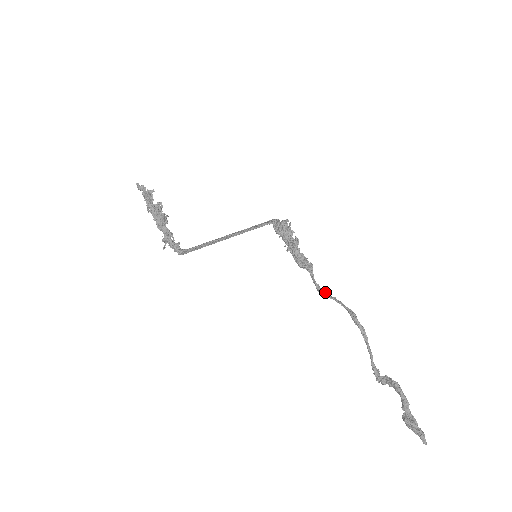
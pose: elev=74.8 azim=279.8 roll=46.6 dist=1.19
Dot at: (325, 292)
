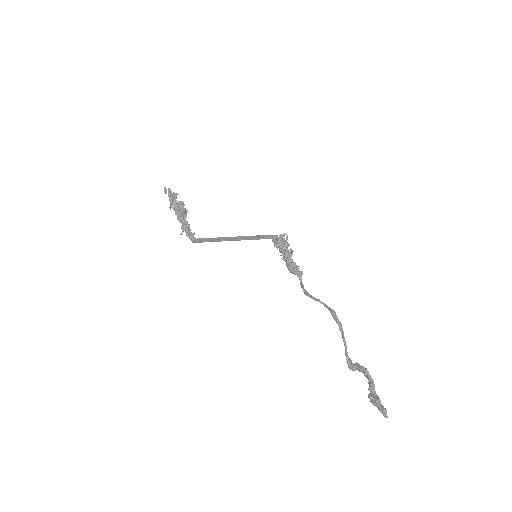
Dot at: (311, 295)
